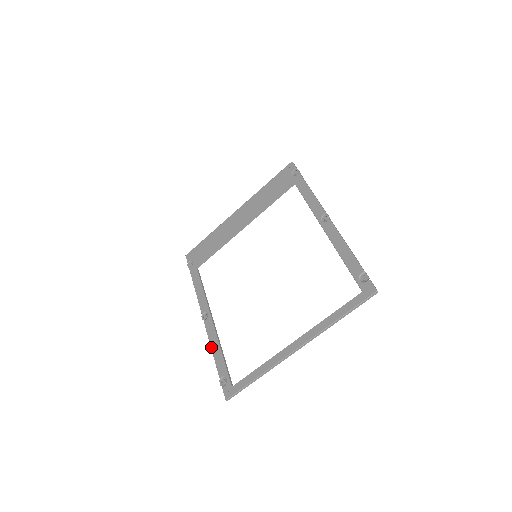
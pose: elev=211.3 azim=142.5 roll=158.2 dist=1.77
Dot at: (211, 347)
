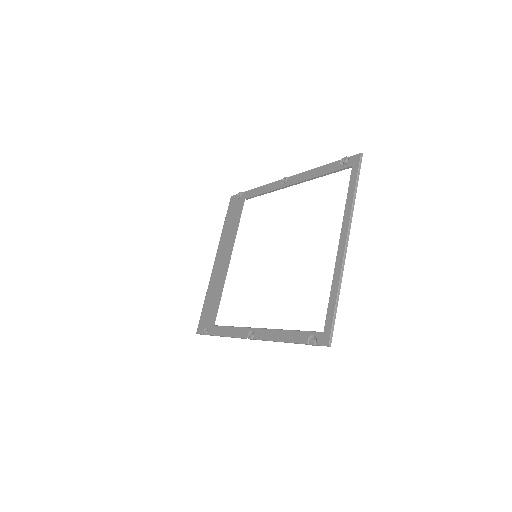
Dot at: (277, 340)
